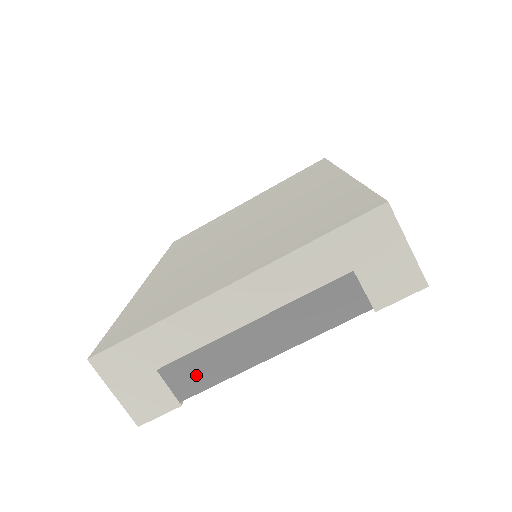
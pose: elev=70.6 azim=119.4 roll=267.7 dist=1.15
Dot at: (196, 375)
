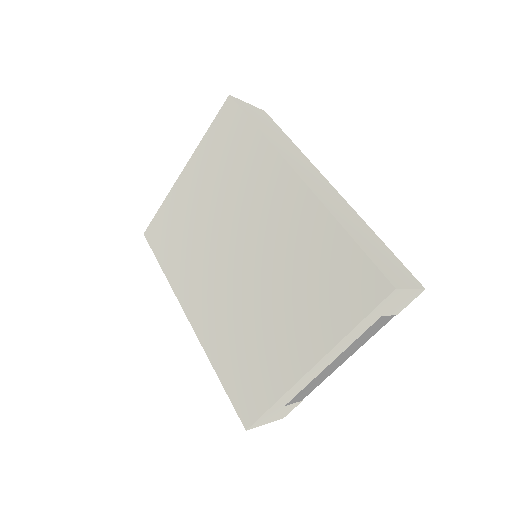
Dot at: (306, 392)
